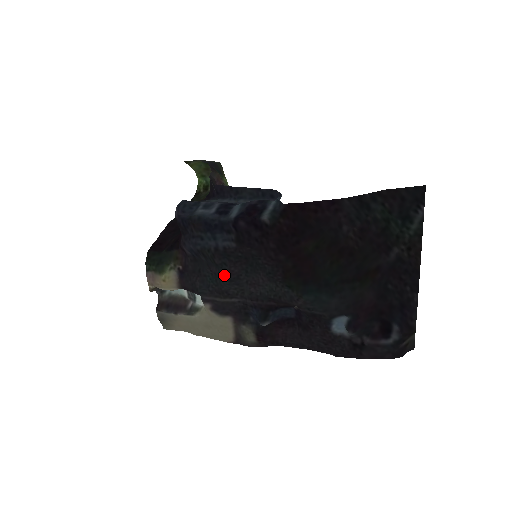
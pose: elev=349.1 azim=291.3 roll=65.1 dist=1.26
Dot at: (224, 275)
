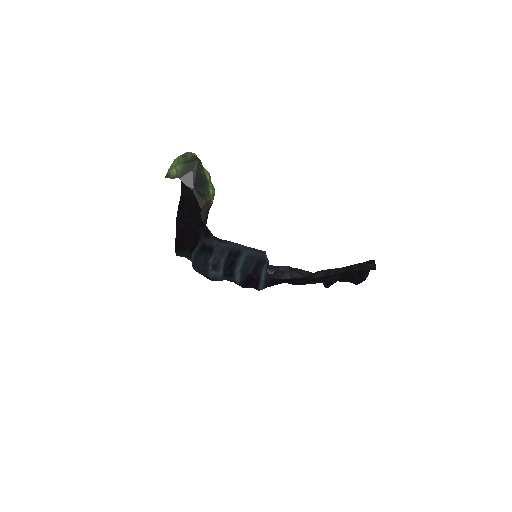
Dot at: occluded
